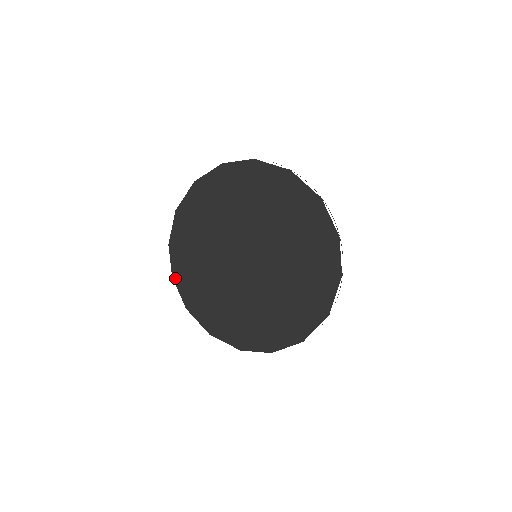
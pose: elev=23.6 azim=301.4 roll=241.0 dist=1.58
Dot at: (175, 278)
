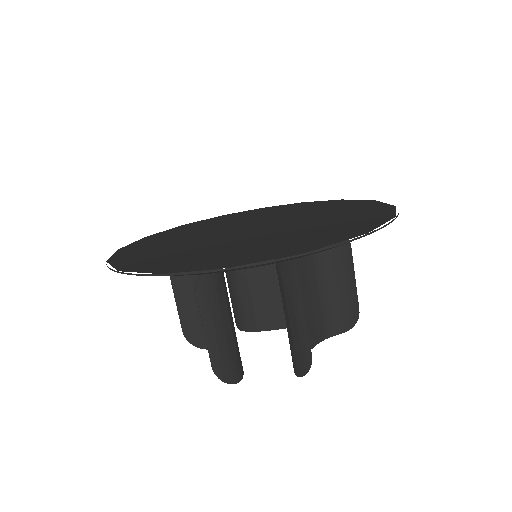
Dot at: (123, 249)
